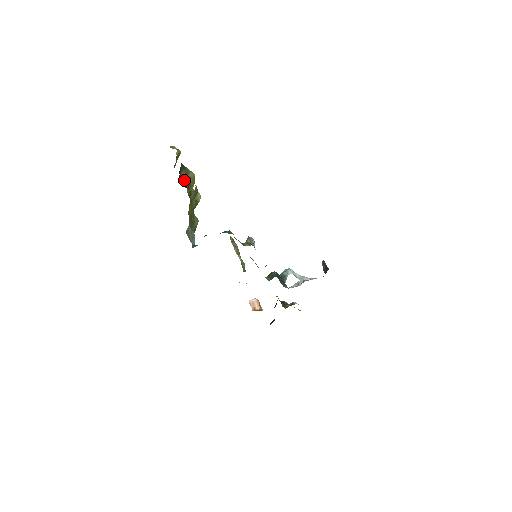
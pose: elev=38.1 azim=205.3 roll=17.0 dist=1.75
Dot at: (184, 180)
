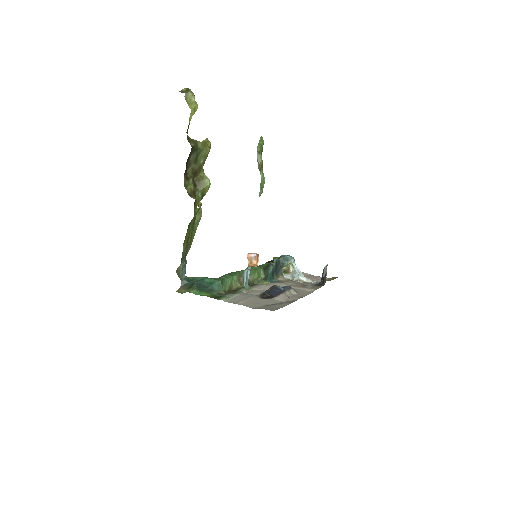
Dot at: (192, 167)
